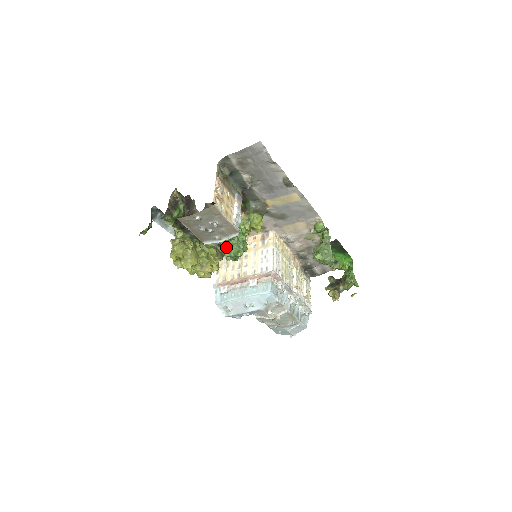
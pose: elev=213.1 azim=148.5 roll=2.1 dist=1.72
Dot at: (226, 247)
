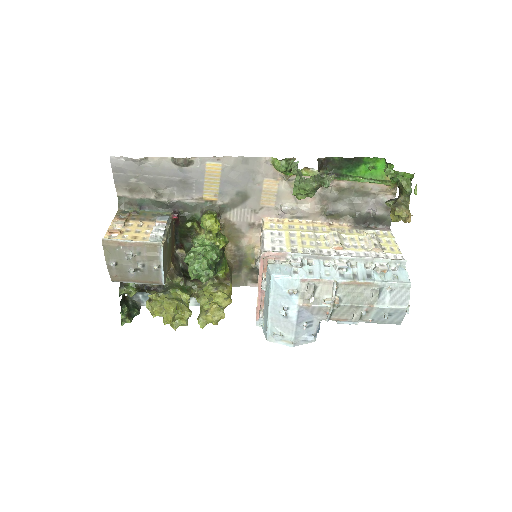
Dot at: (188, 270)
